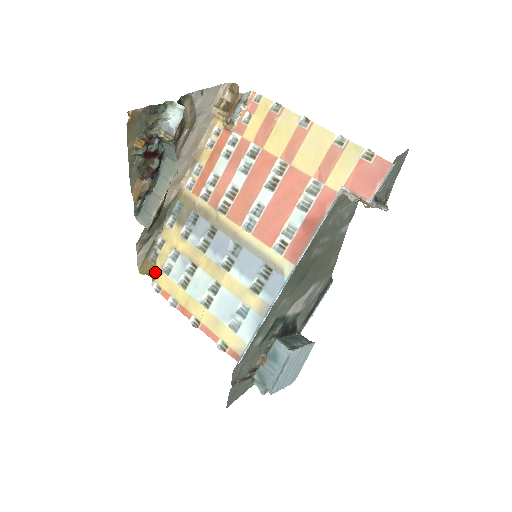
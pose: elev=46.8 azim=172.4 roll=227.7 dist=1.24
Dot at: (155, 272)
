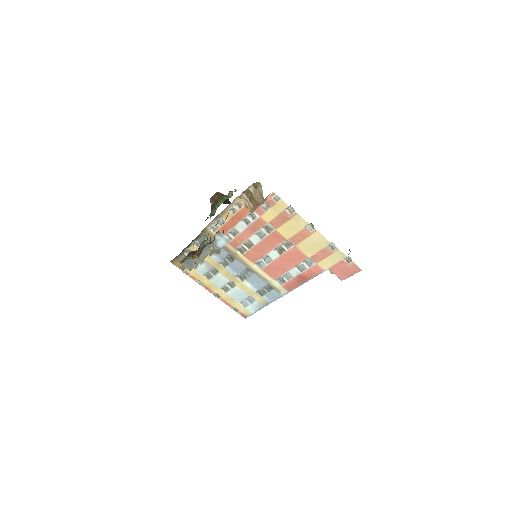
Dot at: occluded
